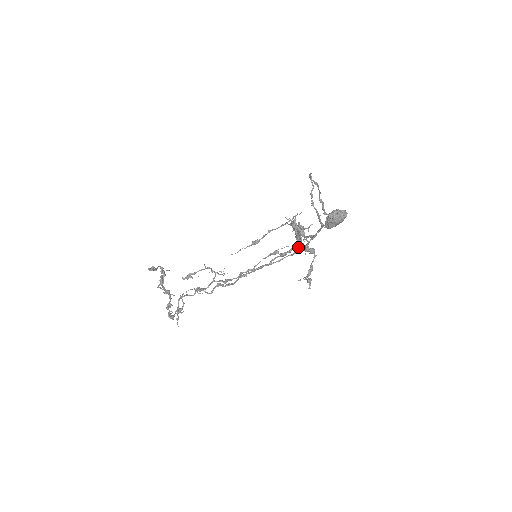
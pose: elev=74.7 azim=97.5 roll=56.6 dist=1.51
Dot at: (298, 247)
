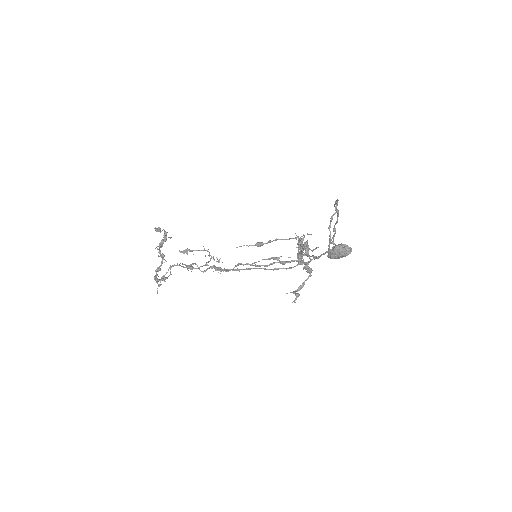
Dot at: (299, 261)
